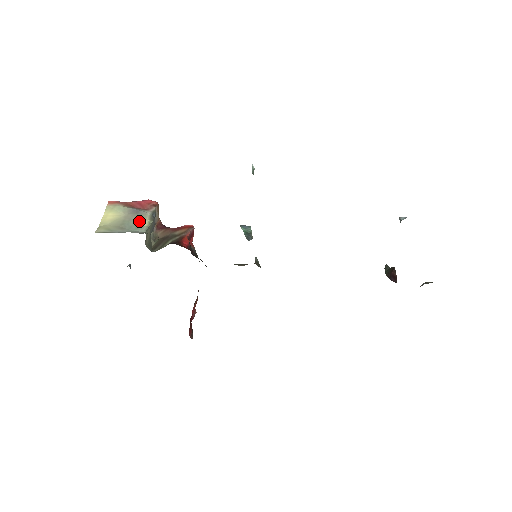
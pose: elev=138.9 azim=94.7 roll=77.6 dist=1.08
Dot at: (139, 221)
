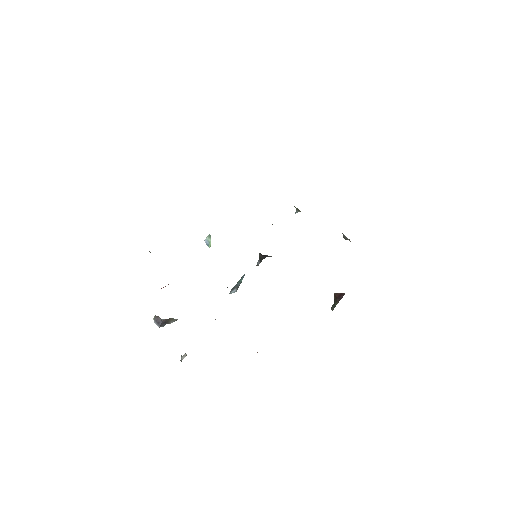
Dot at: occluded
